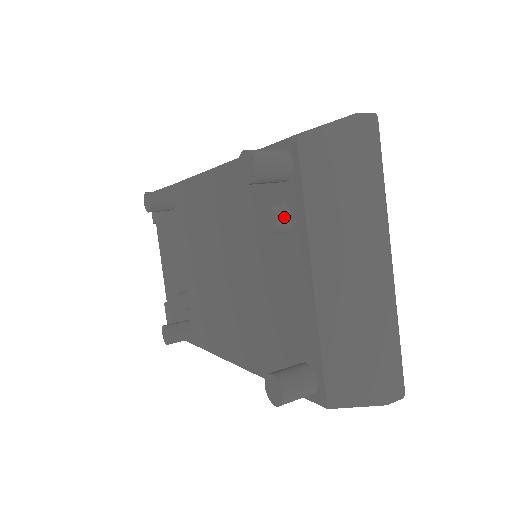
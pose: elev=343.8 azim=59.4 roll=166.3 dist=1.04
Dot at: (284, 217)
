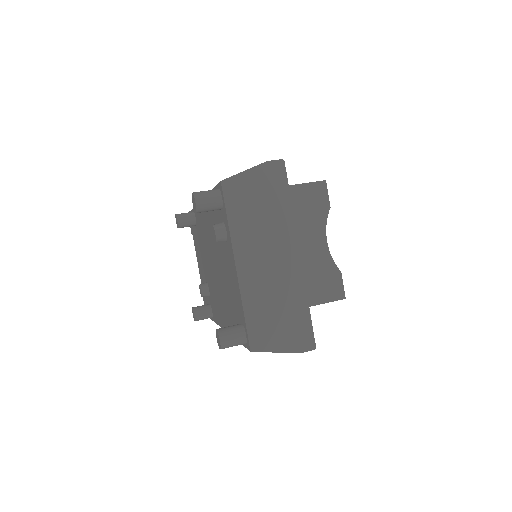
Dot at: (221, 231)
